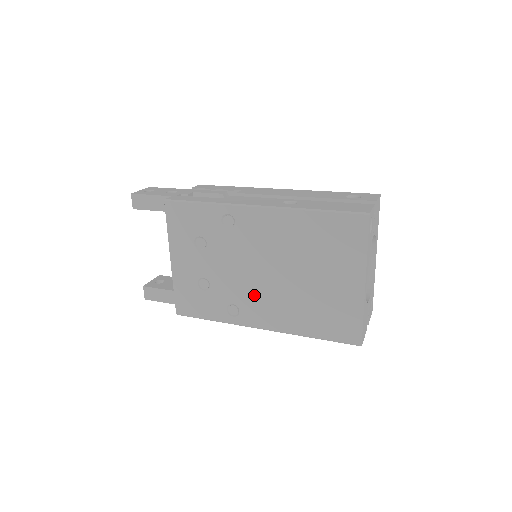
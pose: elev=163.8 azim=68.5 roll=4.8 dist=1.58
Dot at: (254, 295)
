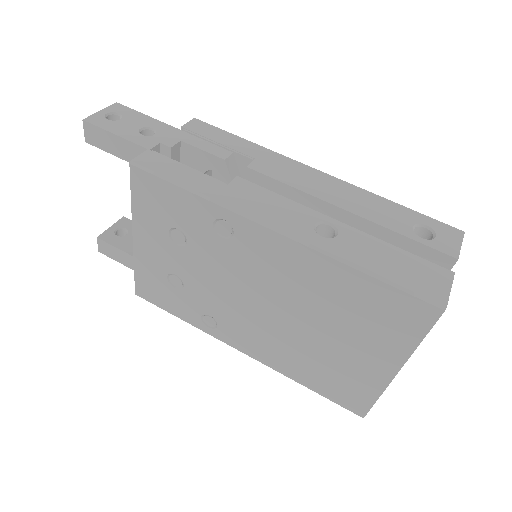
Dot at: (241, 320)
